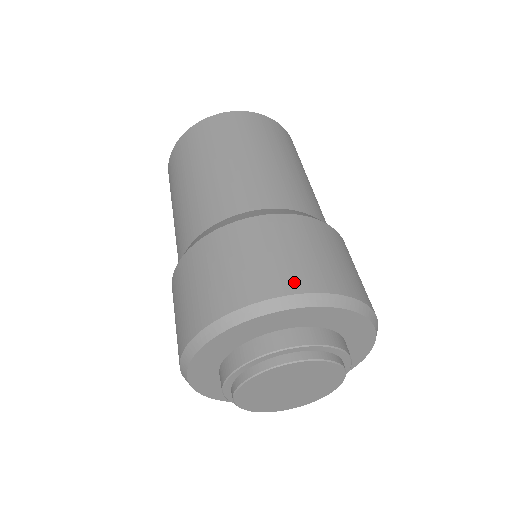
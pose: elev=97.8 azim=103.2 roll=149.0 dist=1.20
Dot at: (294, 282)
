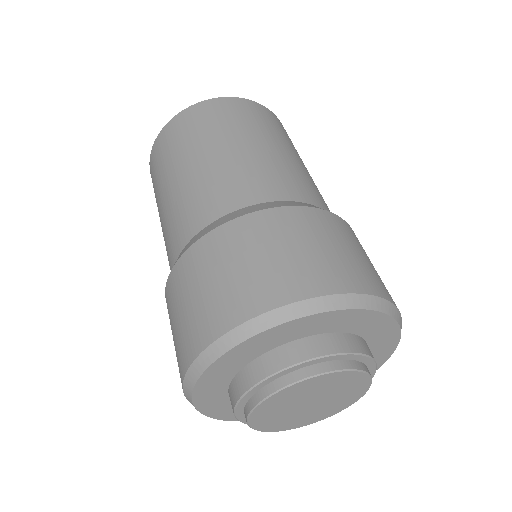
Dot at: (208, 329)
